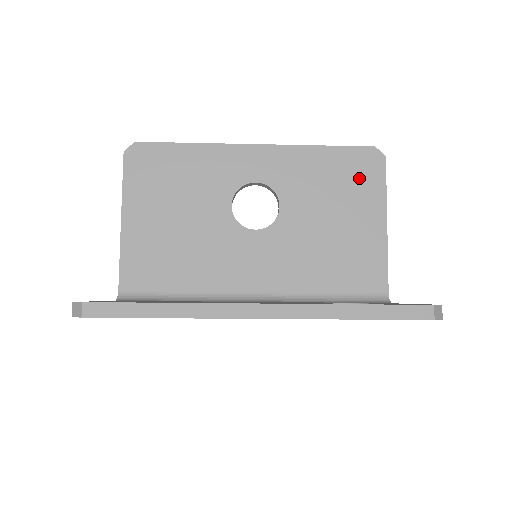
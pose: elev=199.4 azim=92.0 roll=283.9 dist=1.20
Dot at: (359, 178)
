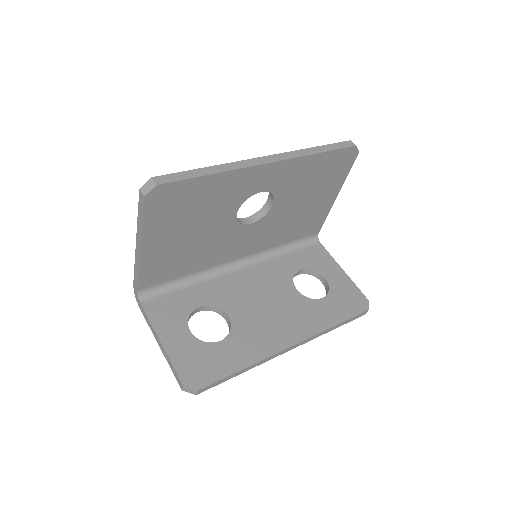
Dot at: (335, 171)
